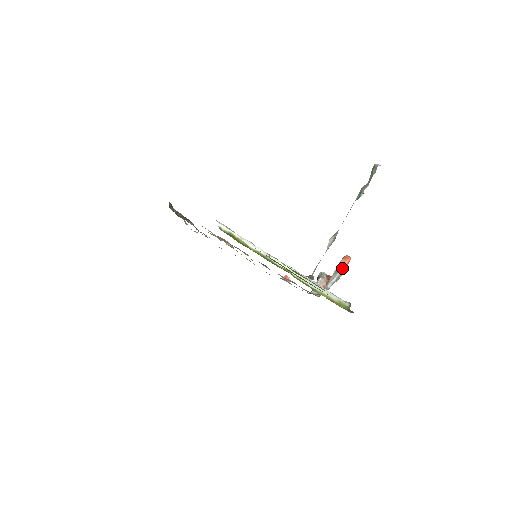
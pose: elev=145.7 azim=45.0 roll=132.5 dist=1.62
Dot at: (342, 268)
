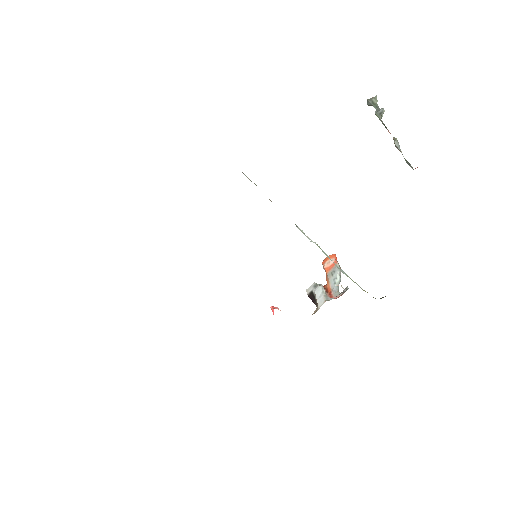
Dot at: (338, 264)
